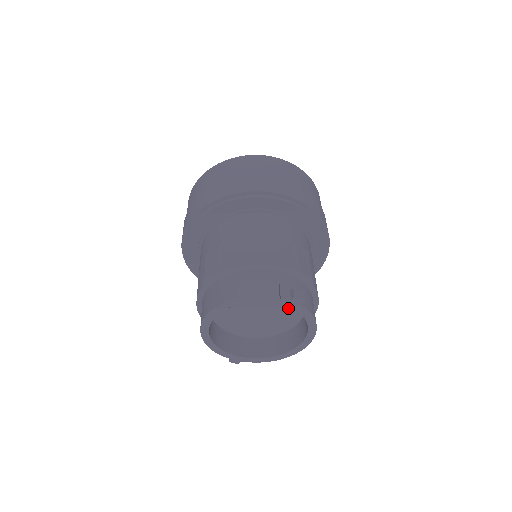
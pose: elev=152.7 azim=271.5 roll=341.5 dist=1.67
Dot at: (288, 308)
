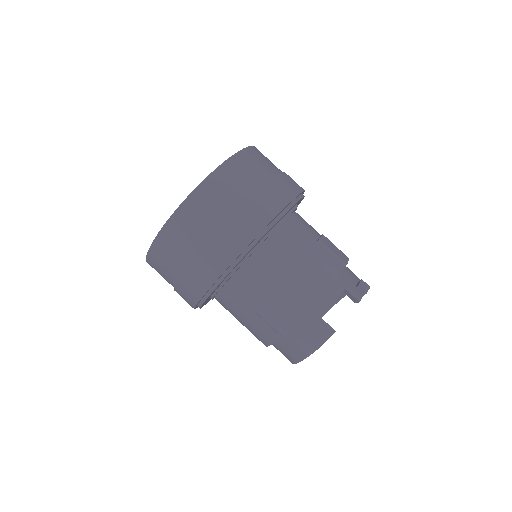
Dot at: occluded
